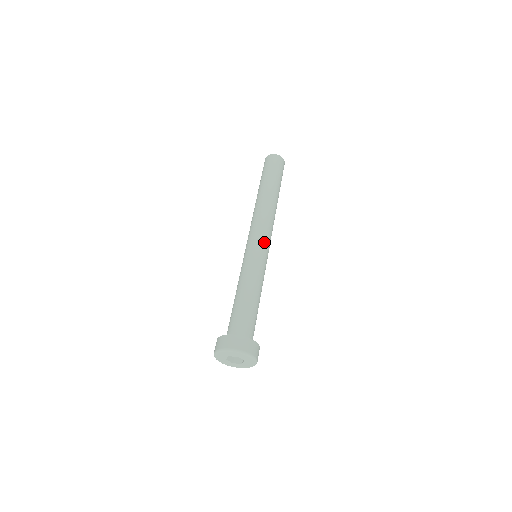
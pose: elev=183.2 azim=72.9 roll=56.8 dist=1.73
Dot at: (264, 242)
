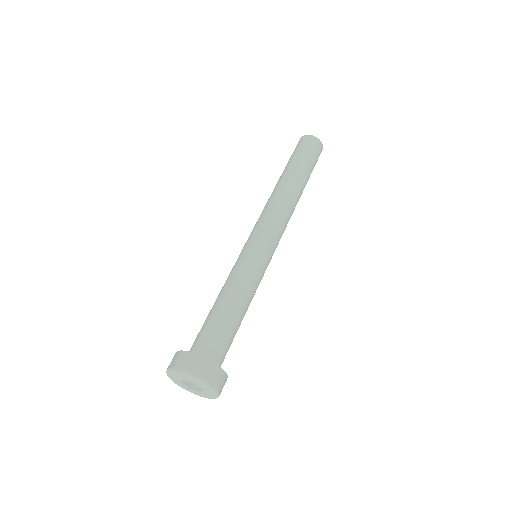
Dot at: (269, 240)
